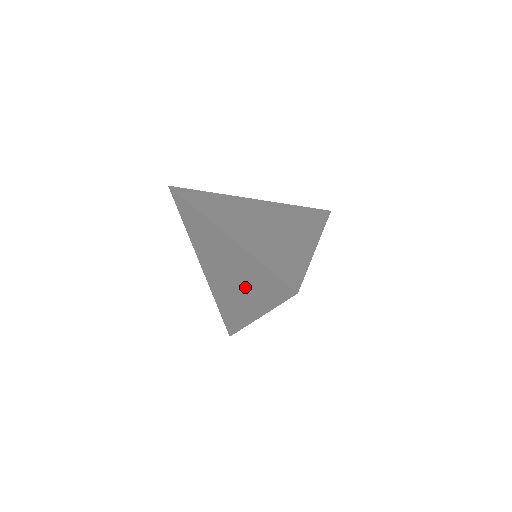
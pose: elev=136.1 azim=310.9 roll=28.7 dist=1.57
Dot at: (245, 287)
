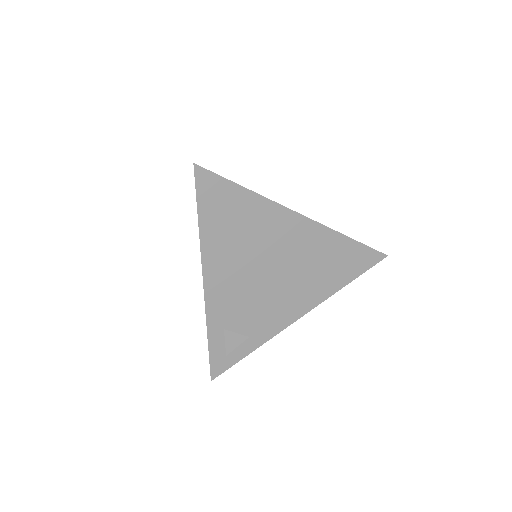
Dot at: occluded
